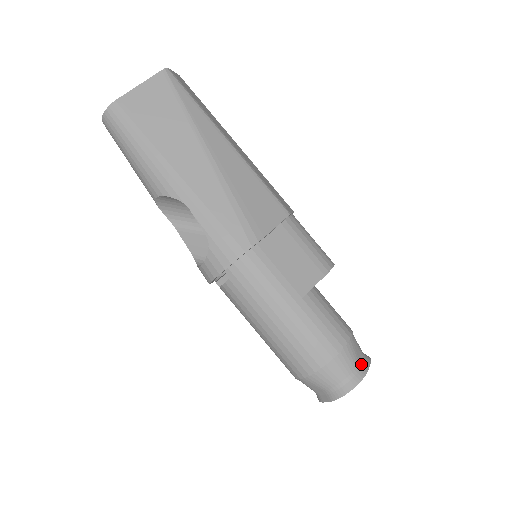
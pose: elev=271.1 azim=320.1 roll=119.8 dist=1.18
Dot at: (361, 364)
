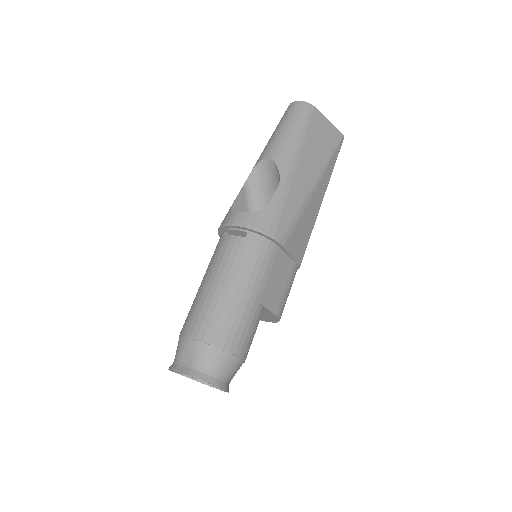
Dot at: (228, 382)
